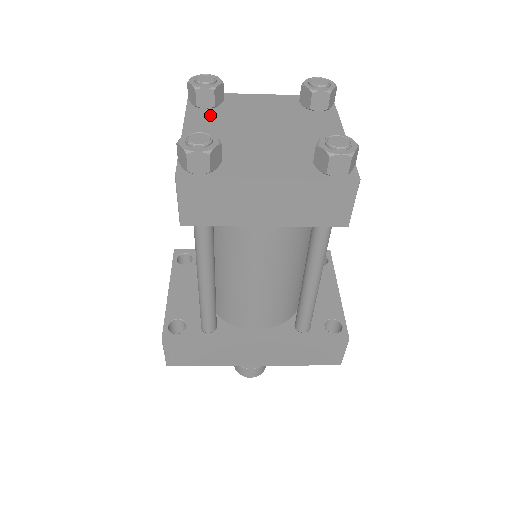
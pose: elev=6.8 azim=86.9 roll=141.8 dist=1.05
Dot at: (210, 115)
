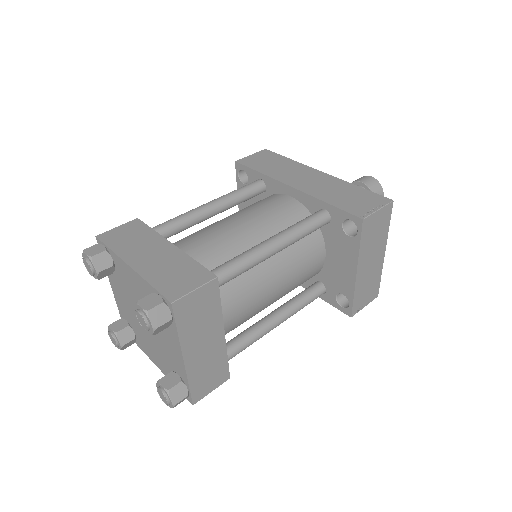
Dot at: (116, 280)
